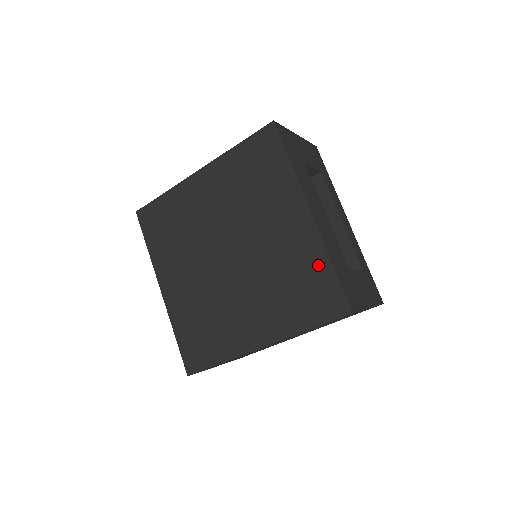
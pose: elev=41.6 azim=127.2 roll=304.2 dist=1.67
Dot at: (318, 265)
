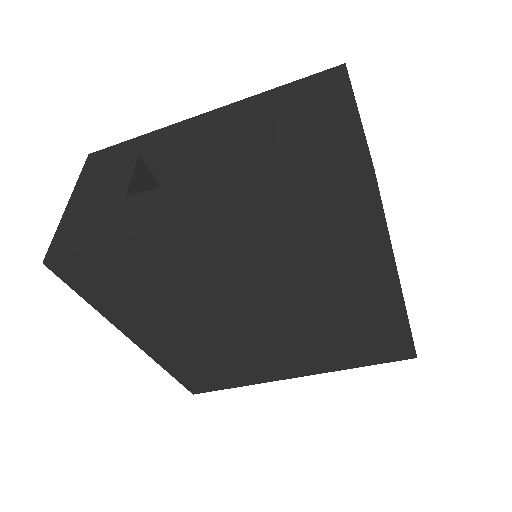
Dot at: (391, 329)
